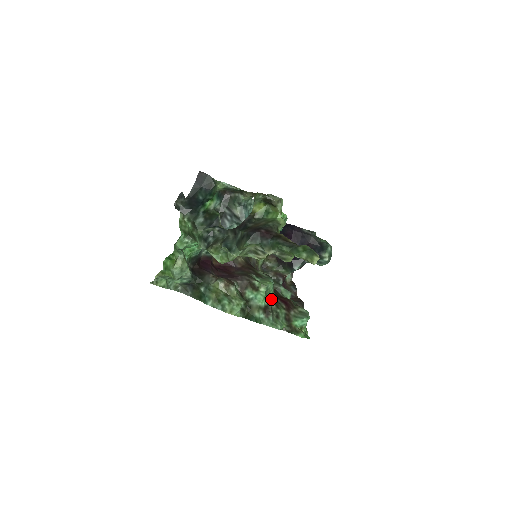
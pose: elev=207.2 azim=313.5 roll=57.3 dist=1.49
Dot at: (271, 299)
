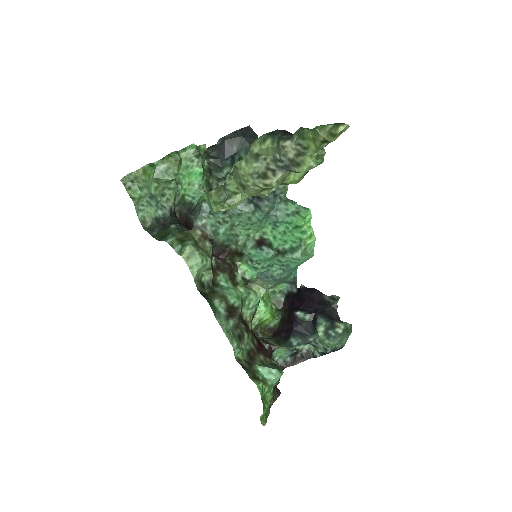
Dot at: (244, 321)
